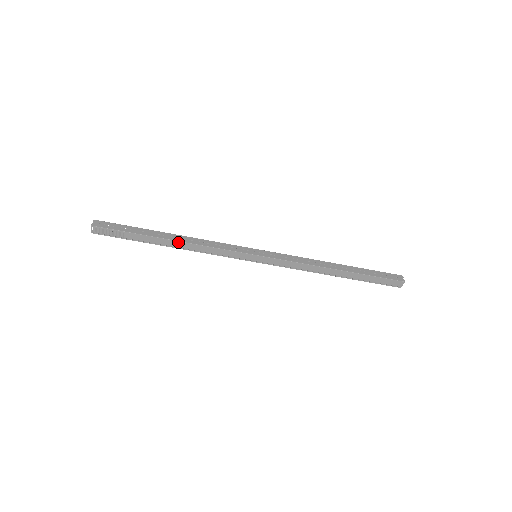
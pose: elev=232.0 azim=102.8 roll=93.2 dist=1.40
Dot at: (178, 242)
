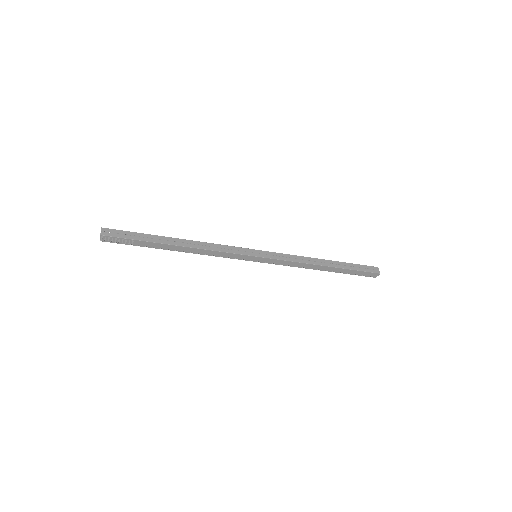
Dot at: (186, 247)
